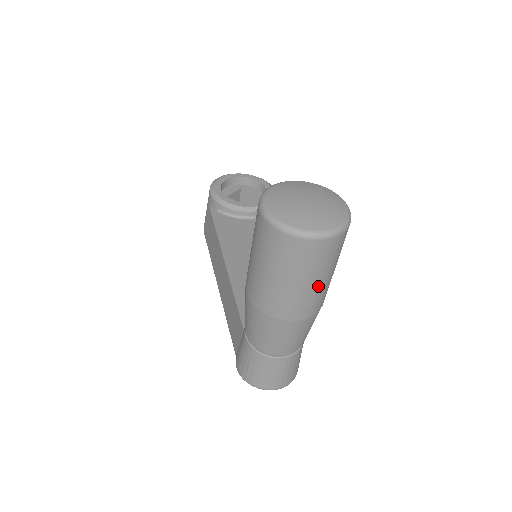
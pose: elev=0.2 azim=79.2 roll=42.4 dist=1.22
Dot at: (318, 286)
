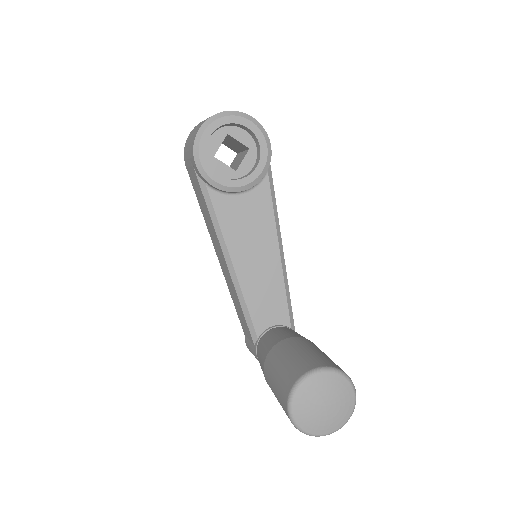
Dot at: occluded
